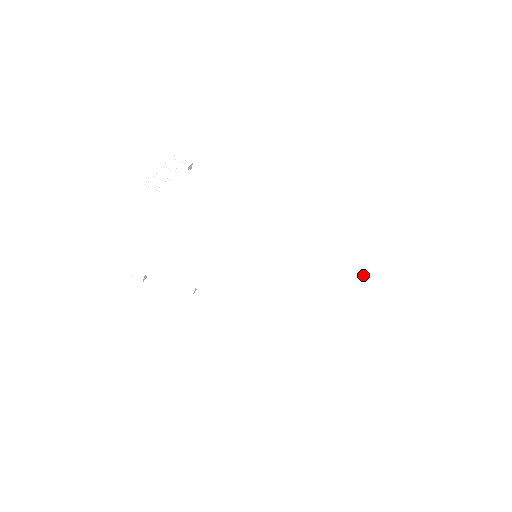
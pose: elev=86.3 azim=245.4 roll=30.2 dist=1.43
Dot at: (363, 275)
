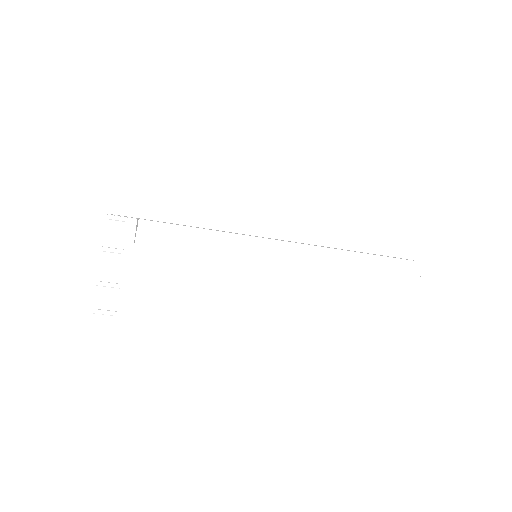
Dot at: (378, 336)
